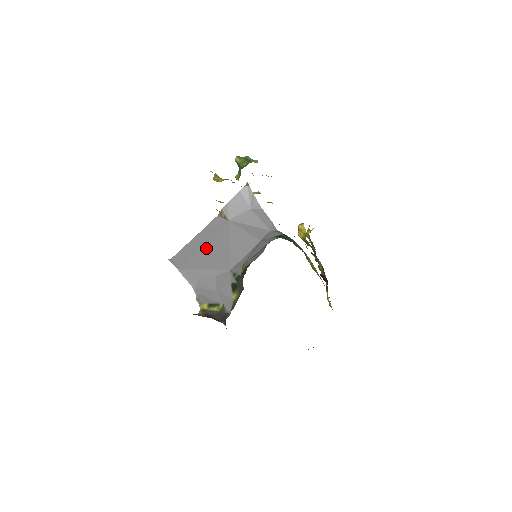
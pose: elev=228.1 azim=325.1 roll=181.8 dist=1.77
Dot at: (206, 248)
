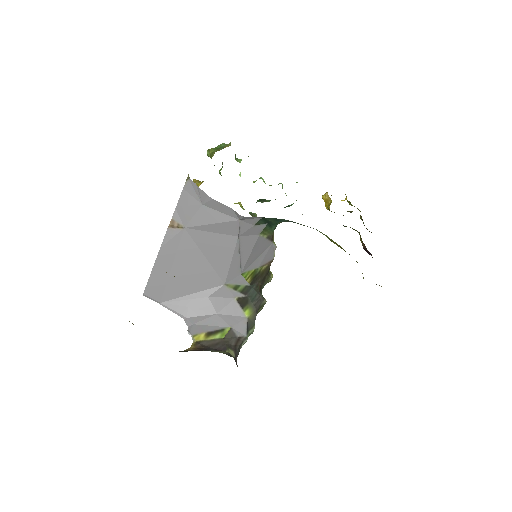
Dot at: (177, 269)
